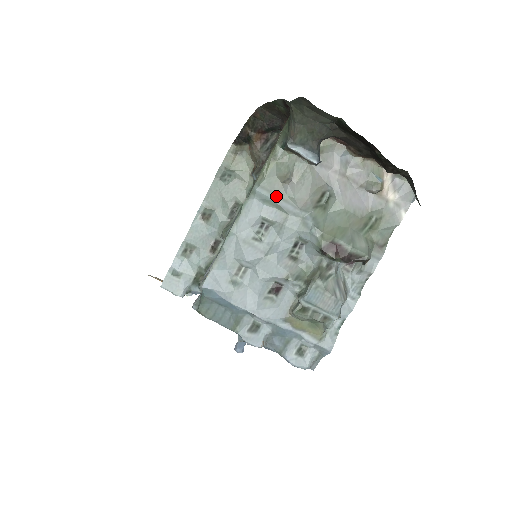
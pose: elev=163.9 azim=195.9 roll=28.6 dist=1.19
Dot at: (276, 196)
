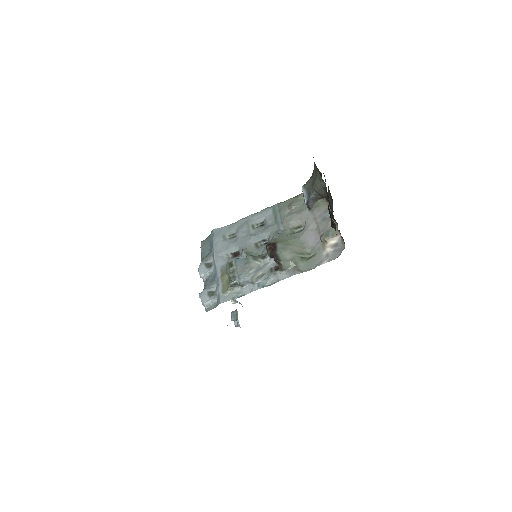
Dot at: (280, 212)
